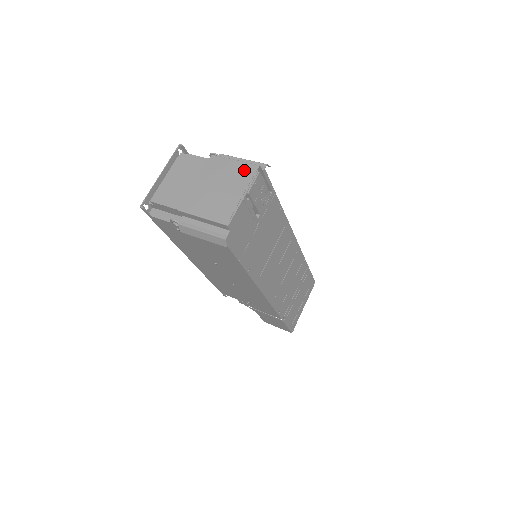
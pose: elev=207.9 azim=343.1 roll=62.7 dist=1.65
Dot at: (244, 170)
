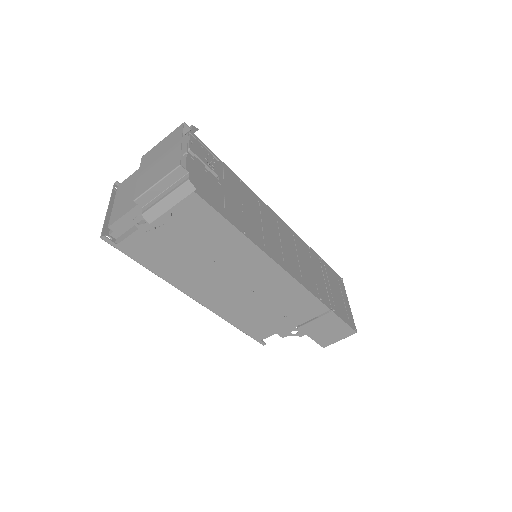
Dot at: (173, 135)
